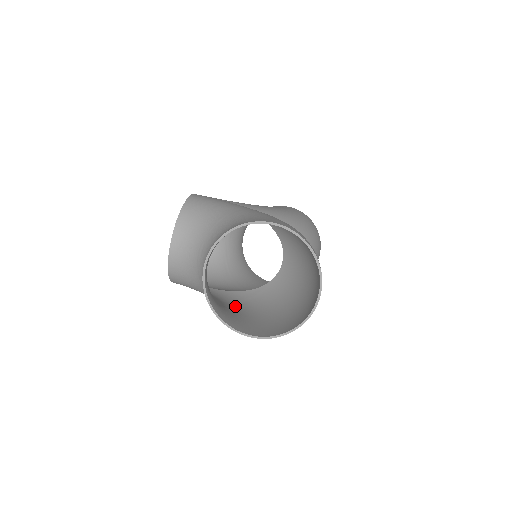
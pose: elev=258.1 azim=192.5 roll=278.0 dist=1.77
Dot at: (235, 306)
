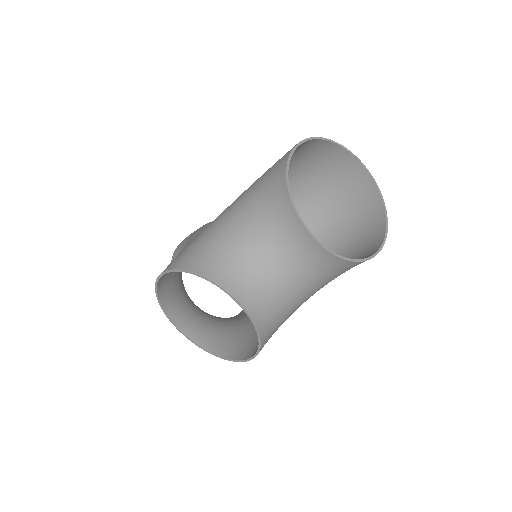
Dot at: occluded
